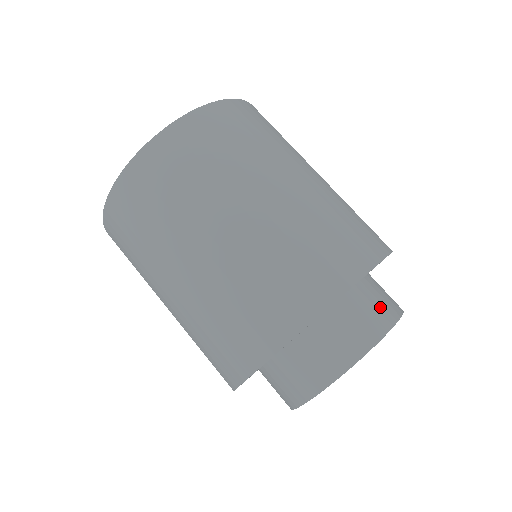
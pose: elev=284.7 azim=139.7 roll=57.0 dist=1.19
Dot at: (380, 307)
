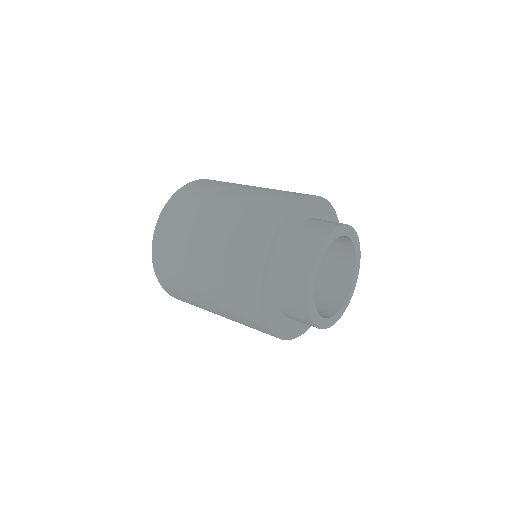
Dot at: occluded
